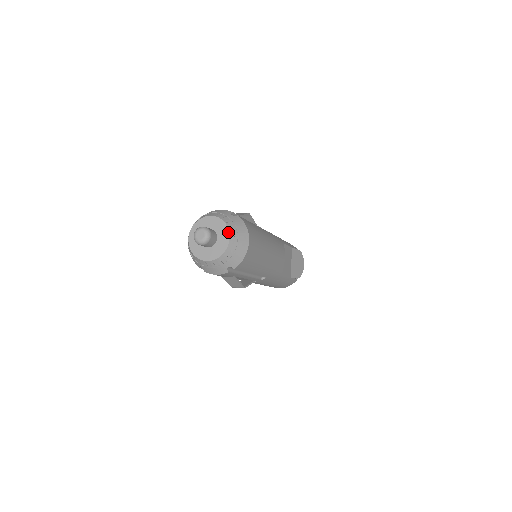
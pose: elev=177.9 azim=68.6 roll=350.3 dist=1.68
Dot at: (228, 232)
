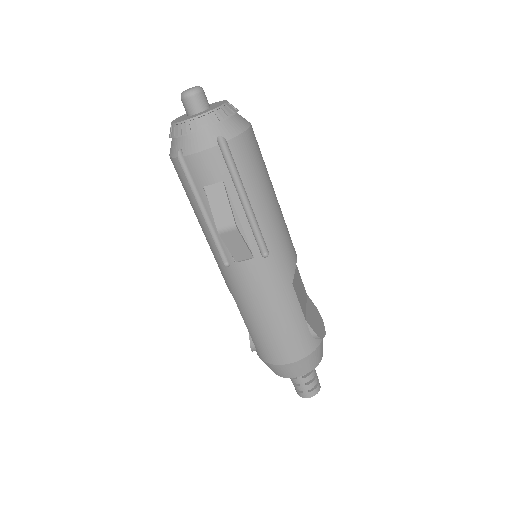
Dot at: (225, 101)
